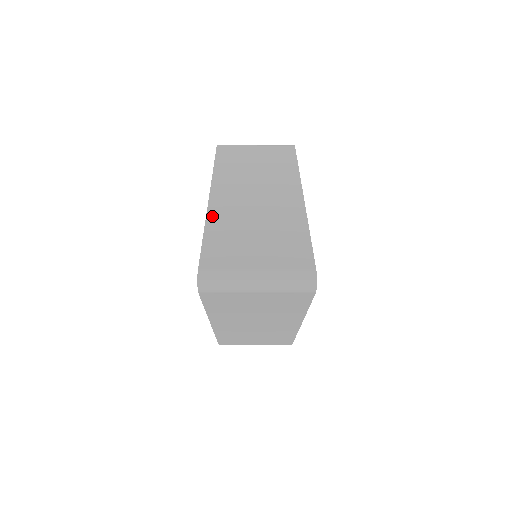
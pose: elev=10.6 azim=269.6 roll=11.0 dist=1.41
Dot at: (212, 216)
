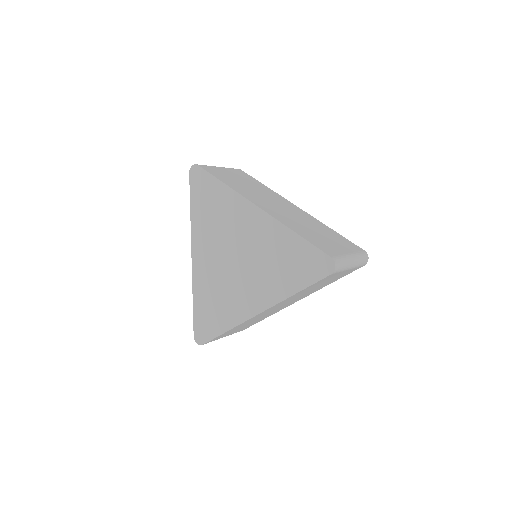
Dot at: (284, 222)
